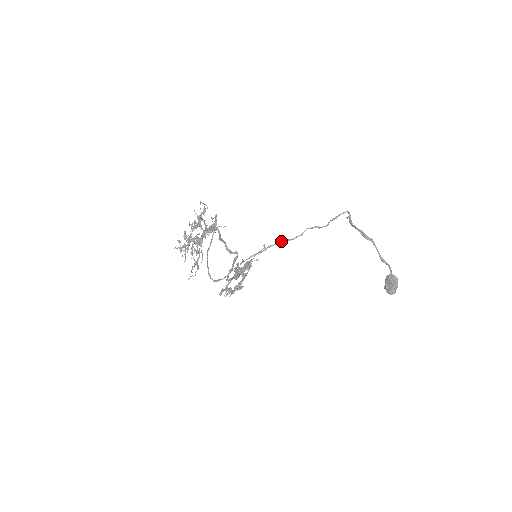
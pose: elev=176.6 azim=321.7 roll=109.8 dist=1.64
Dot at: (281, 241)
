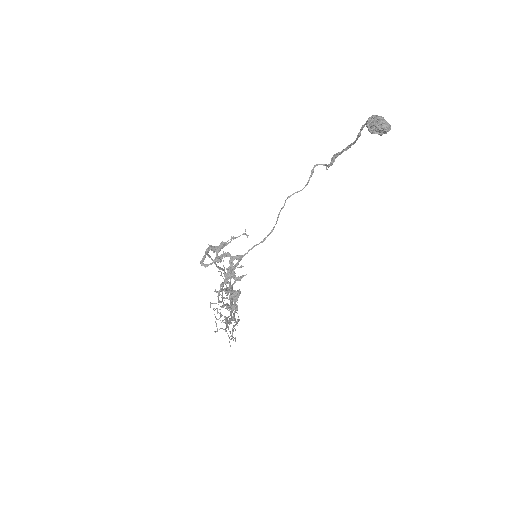
Dot at: (273, 229)
